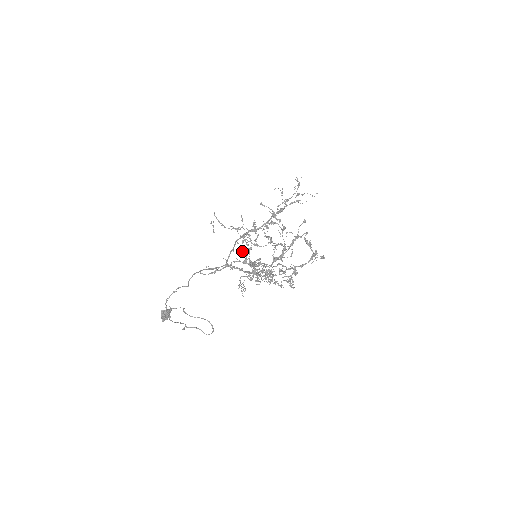
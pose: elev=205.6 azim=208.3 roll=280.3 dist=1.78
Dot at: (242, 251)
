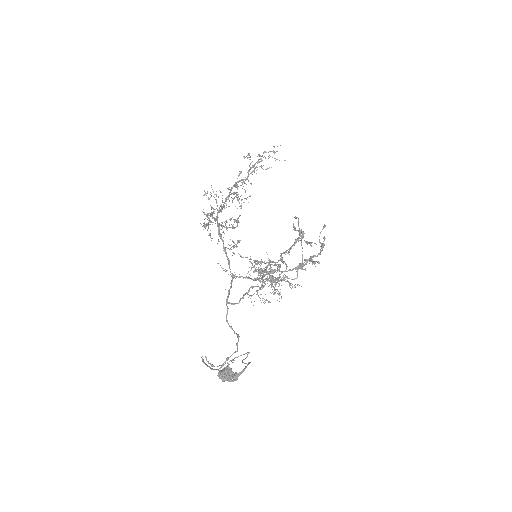
Dot at: (231, 247)
